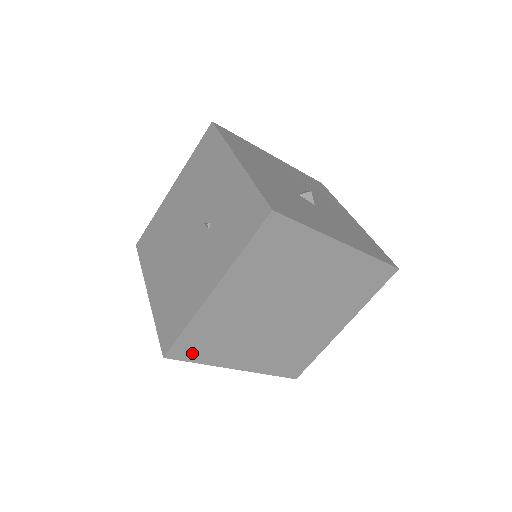
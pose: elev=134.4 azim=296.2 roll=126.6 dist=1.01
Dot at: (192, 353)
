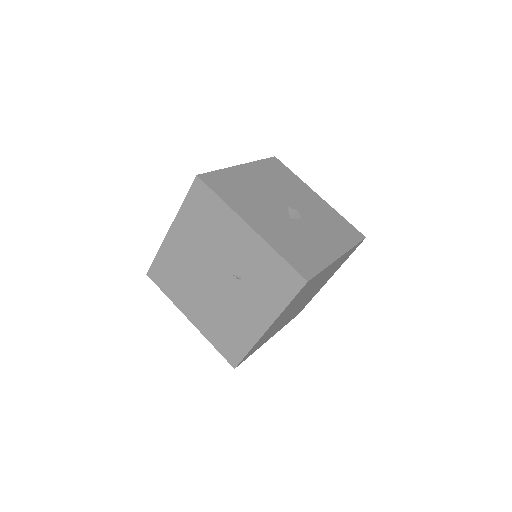
Dot at: (249, 355)
